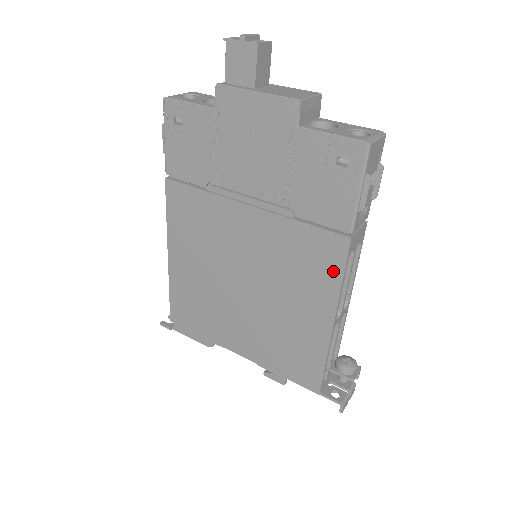
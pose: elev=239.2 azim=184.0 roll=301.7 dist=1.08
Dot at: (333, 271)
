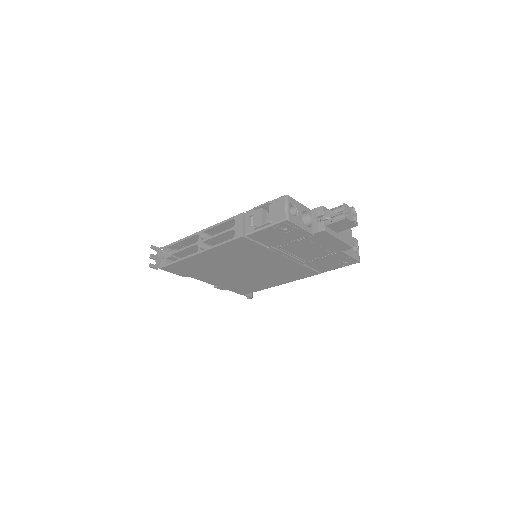
Dot at: (300, 277)
